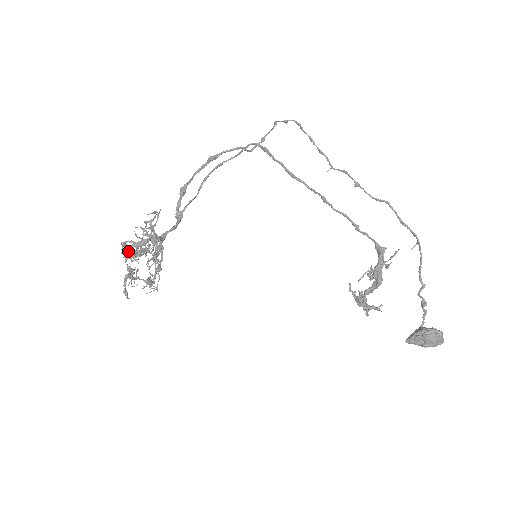
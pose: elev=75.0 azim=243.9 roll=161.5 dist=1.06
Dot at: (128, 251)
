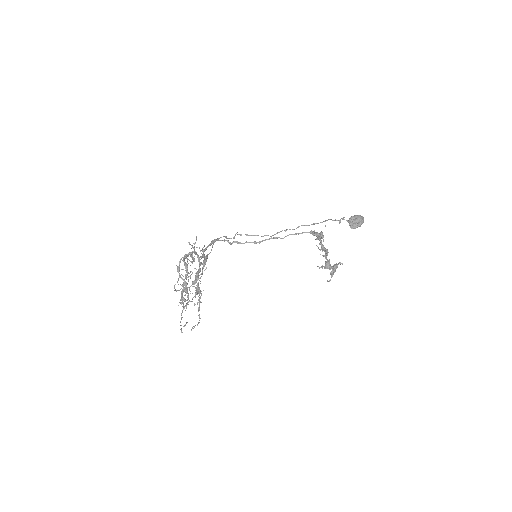
Dot at: (183, 257)
